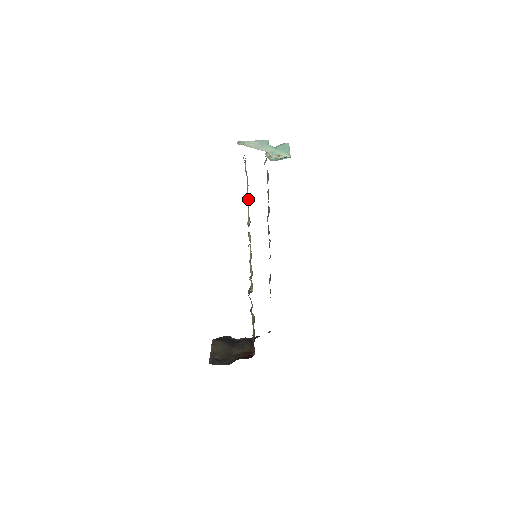
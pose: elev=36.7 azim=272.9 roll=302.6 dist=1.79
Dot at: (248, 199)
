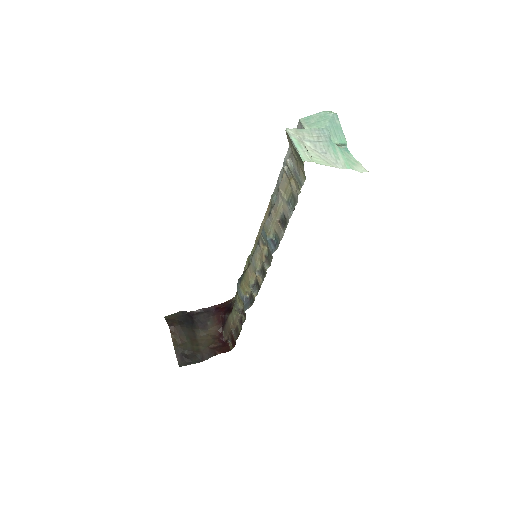
Dot at: (282, 214)
